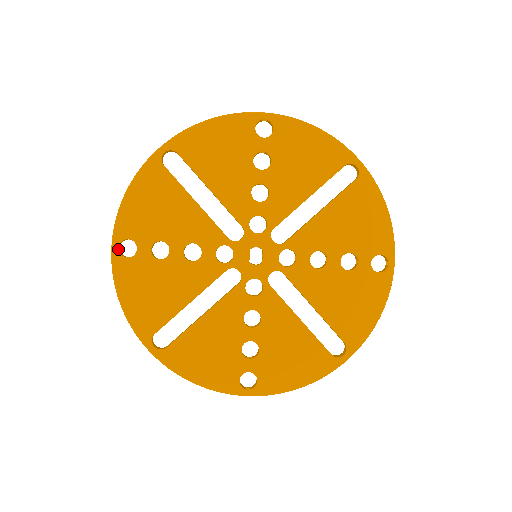
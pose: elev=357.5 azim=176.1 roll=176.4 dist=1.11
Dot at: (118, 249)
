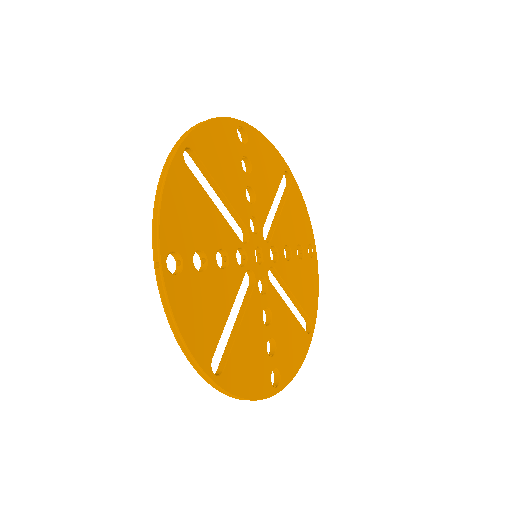
Dot at: (166, 266)
